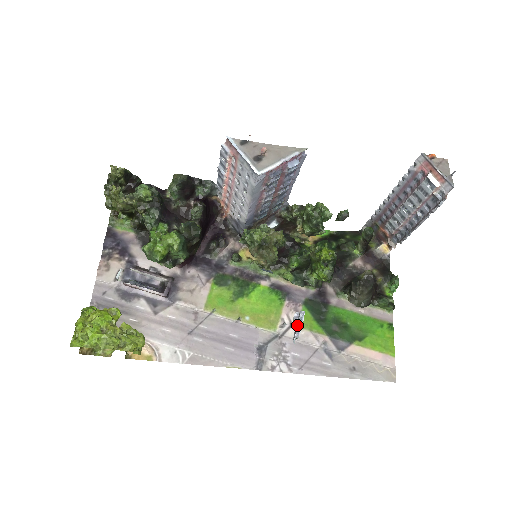
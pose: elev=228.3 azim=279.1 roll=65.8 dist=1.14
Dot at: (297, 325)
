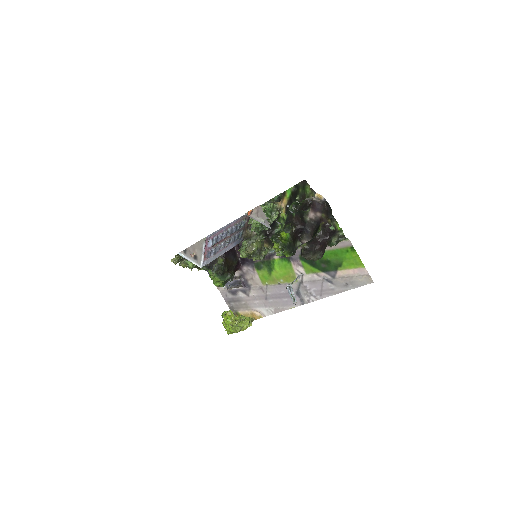
Dot at: (290, 295)
